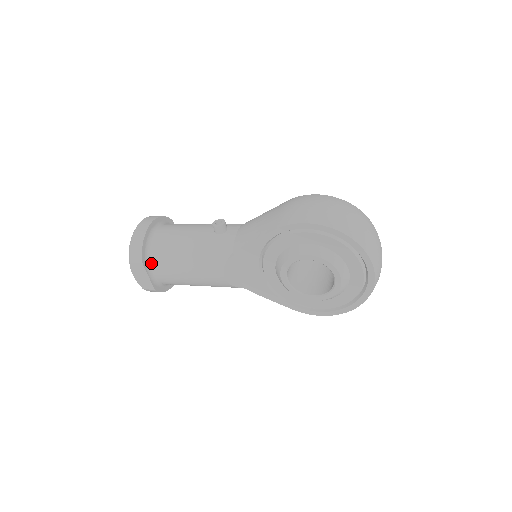
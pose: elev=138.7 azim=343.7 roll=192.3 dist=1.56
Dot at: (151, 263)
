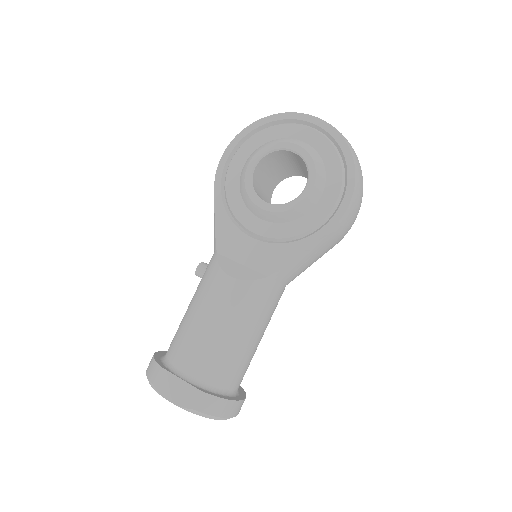
Dot at: (174, 364)
